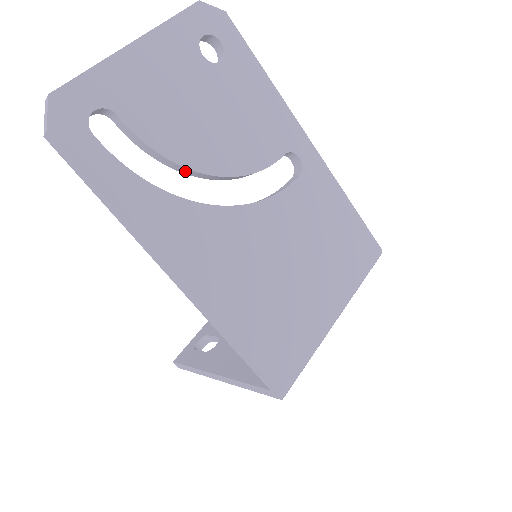
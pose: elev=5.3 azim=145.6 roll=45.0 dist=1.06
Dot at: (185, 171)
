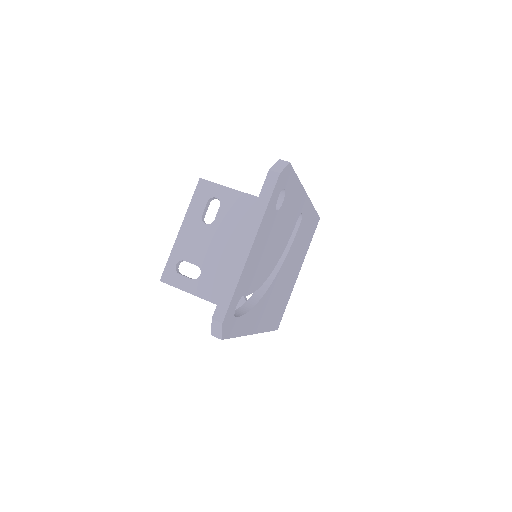
Dot at: occluded
